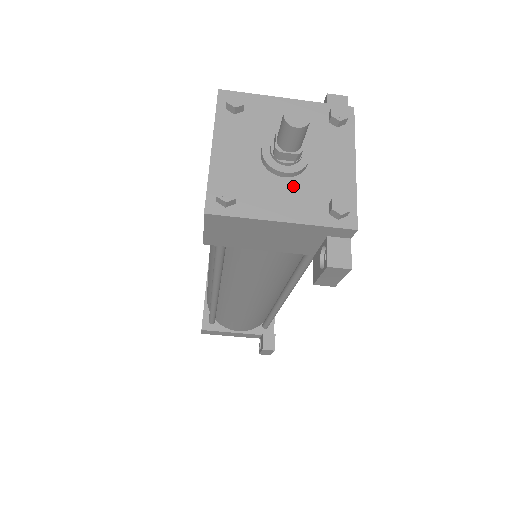
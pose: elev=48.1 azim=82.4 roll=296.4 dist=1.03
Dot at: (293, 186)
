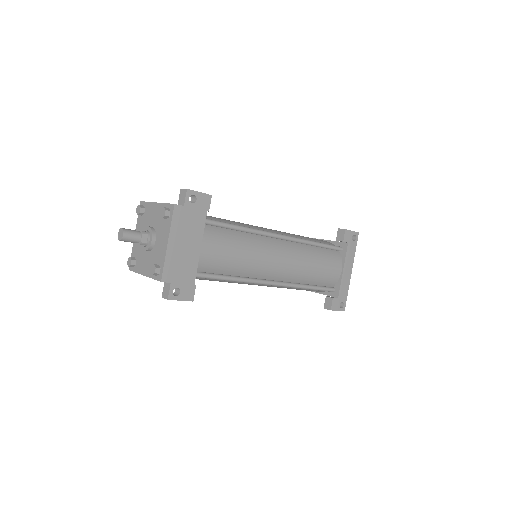
Dot at: (149, 256)
